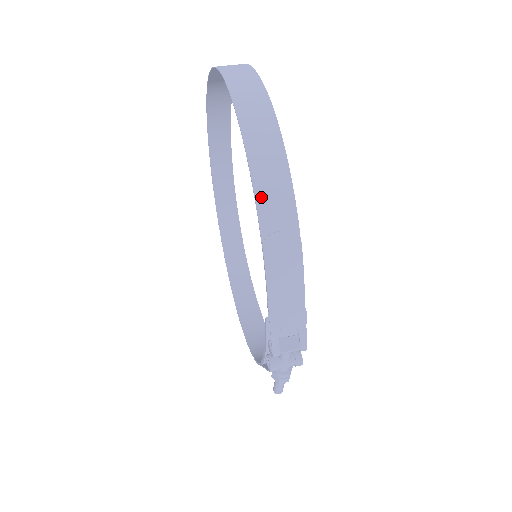
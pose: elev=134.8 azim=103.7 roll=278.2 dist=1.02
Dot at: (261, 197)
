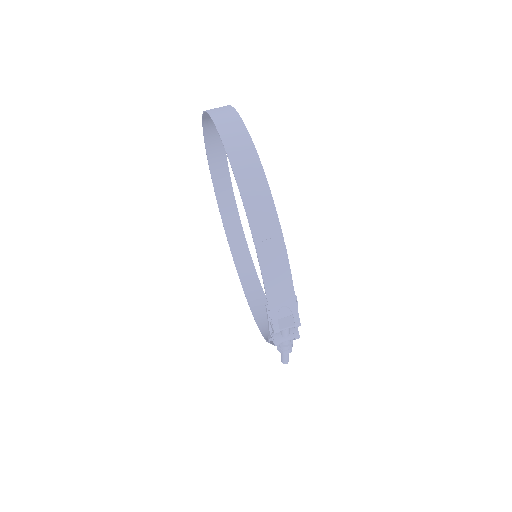
Dot at: (251, 215)
